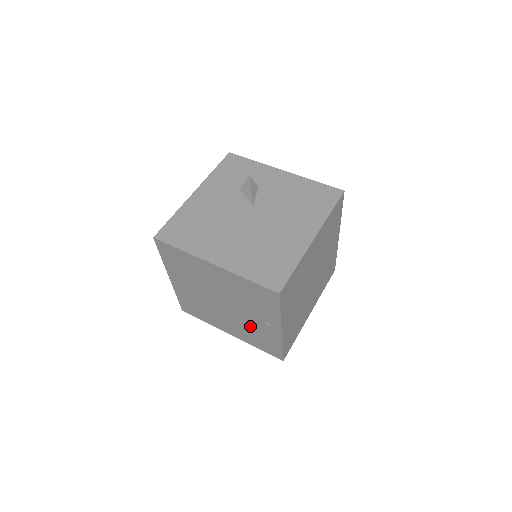
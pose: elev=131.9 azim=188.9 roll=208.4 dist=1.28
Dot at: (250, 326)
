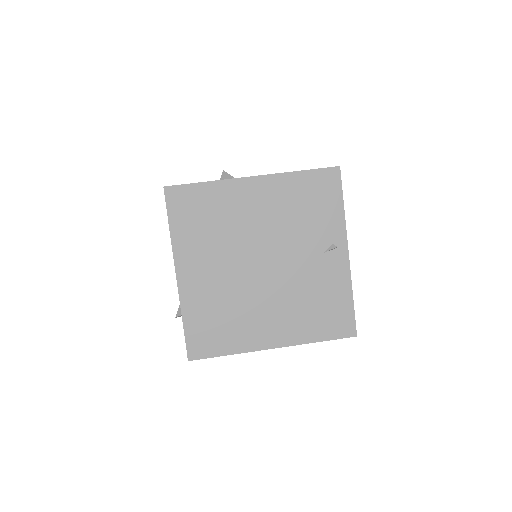
Dot at: (305, 286)
